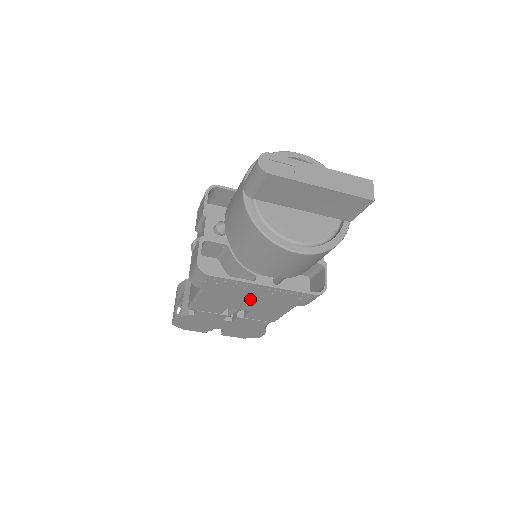
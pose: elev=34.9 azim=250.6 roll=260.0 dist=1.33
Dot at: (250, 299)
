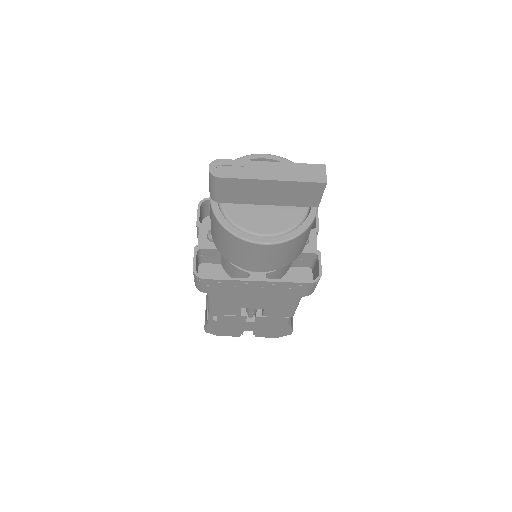
Dot at: (255, 297)
